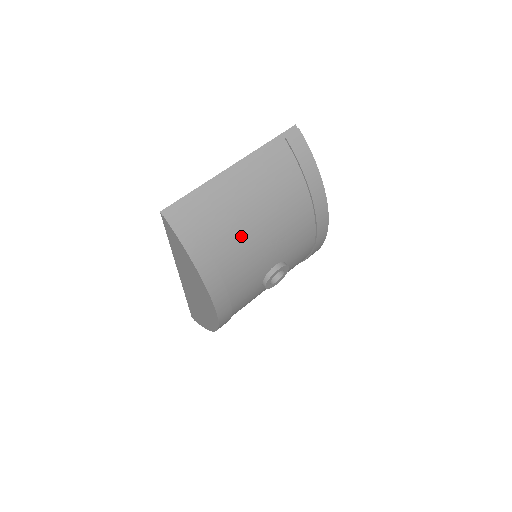
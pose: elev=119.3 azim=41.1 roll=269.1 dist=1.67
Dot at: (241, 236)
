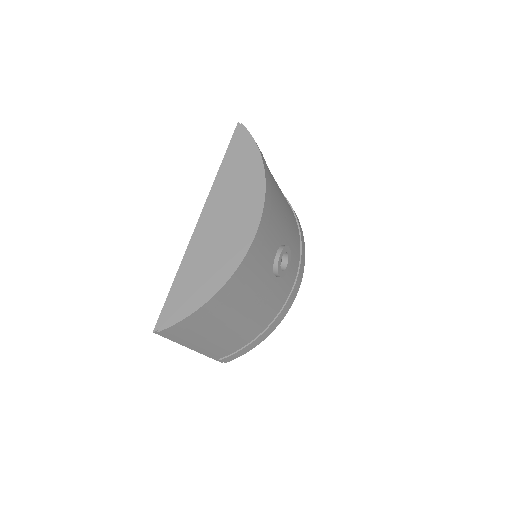
Dot at: (276, 186)
